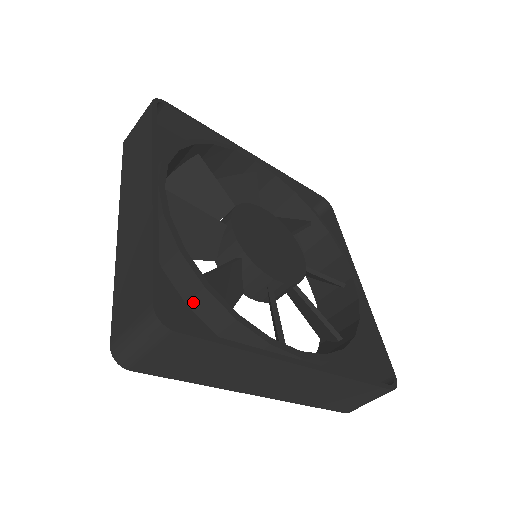
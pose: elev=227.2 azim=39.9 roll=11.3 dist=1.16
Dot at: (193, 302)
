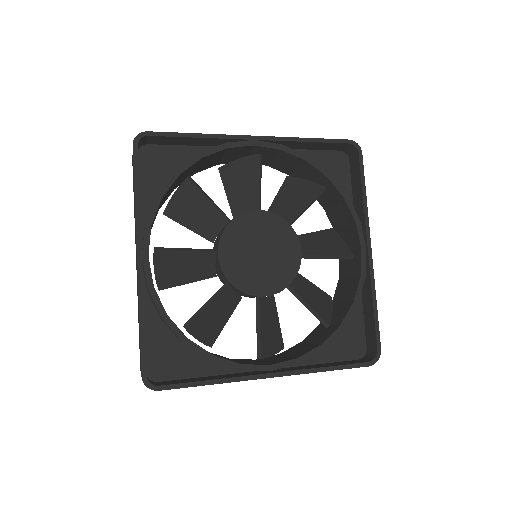
Dot at: (183, 343)
